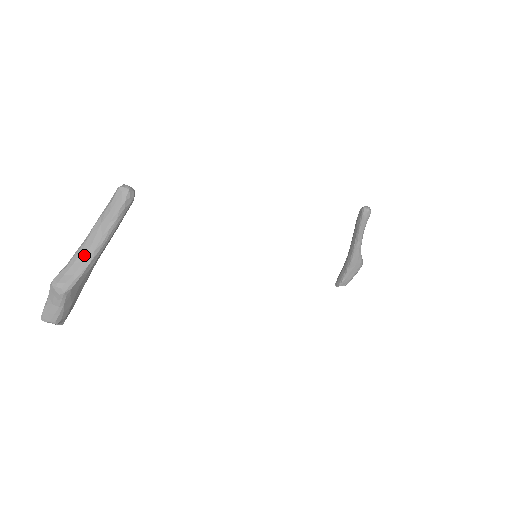
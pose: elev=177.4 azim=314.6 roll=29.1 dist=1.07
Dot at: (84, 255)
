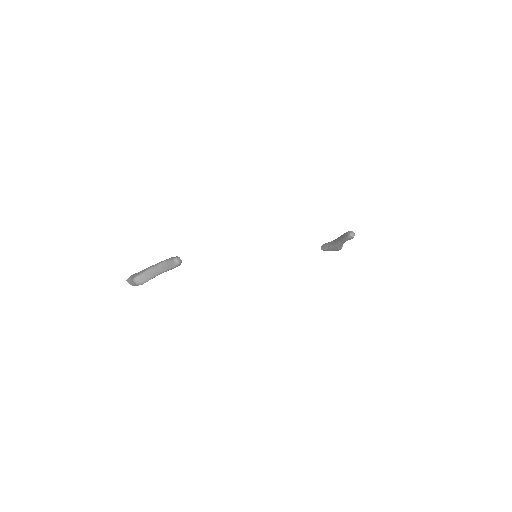
Dot at: (151, 274)
